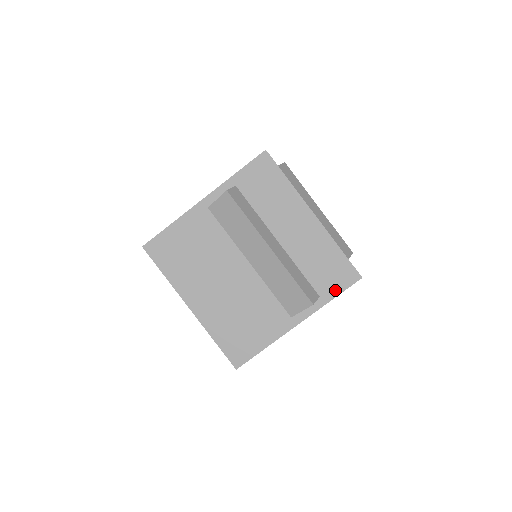
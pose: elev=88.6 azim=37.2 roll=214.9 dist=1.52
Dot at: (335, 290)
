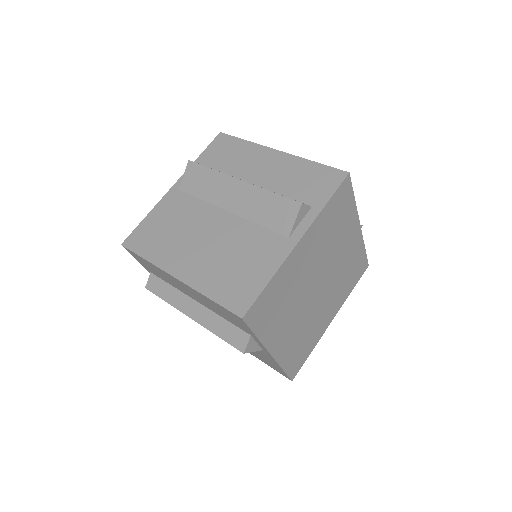
Dot at: (326, 194)
